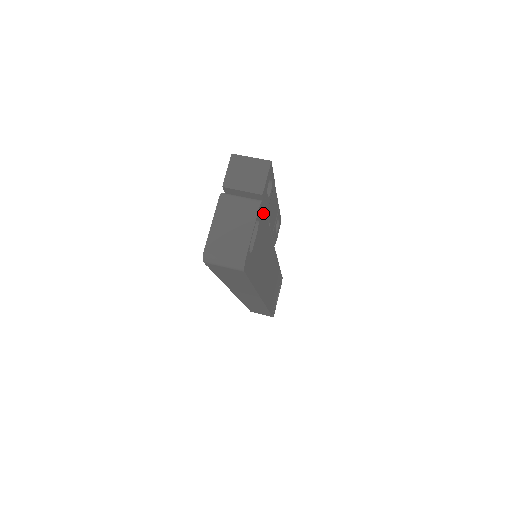
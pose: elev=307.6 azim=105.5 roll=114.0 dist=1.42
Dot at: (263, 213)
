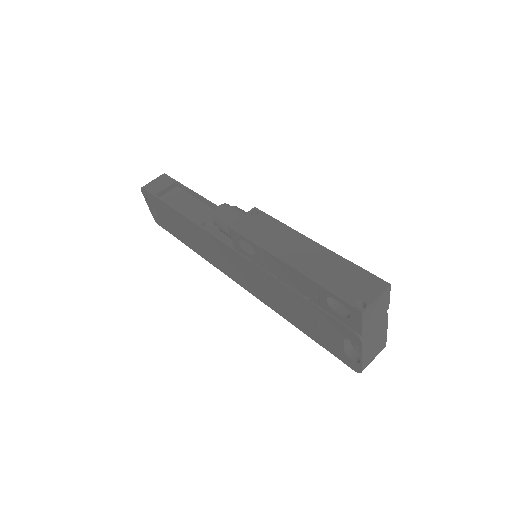
Dot at: occluded
